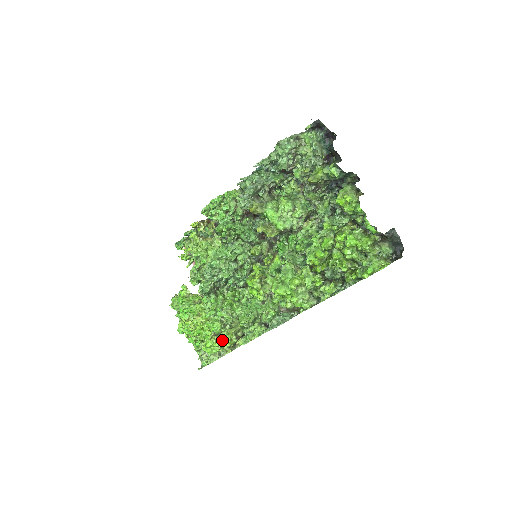
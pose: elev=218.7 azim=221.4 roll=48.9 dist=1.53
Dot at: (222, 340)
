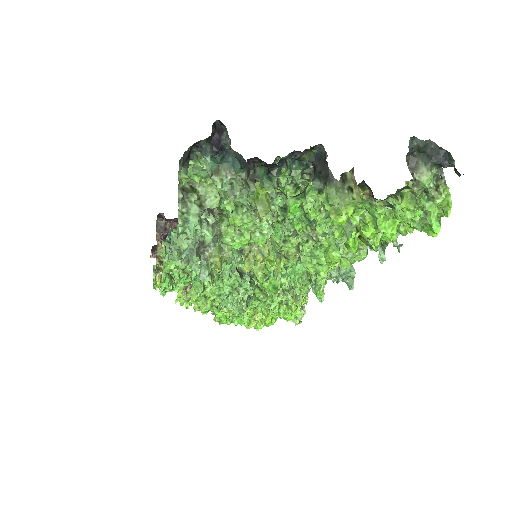
Dot at: (296, 306)
